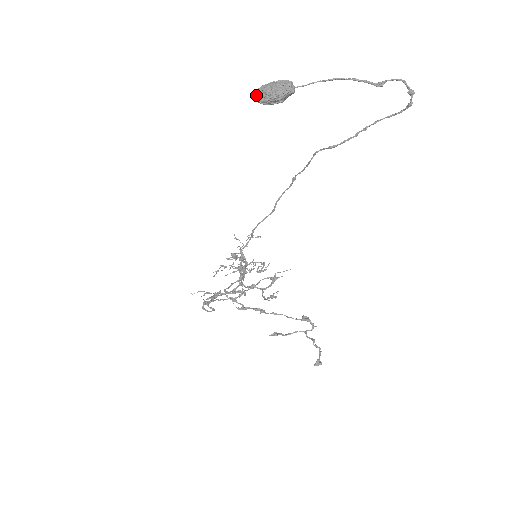
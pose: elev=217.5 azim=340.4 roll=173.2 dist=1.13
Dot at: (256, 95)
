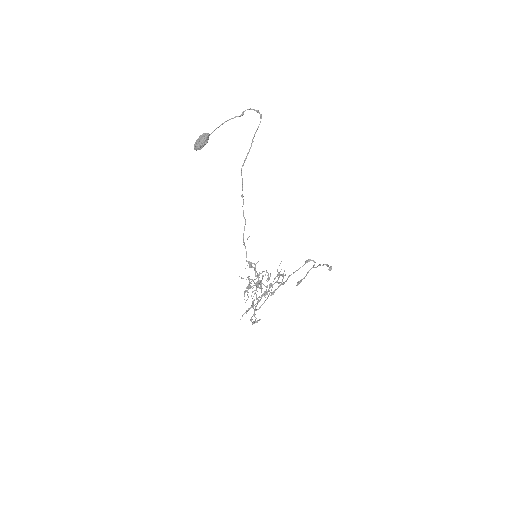
Dot at: (195, 148)
